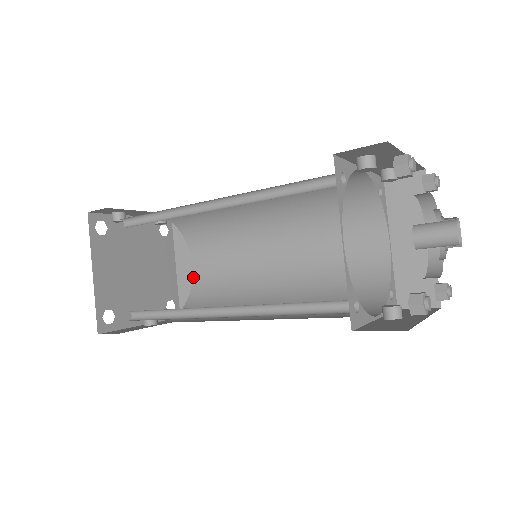
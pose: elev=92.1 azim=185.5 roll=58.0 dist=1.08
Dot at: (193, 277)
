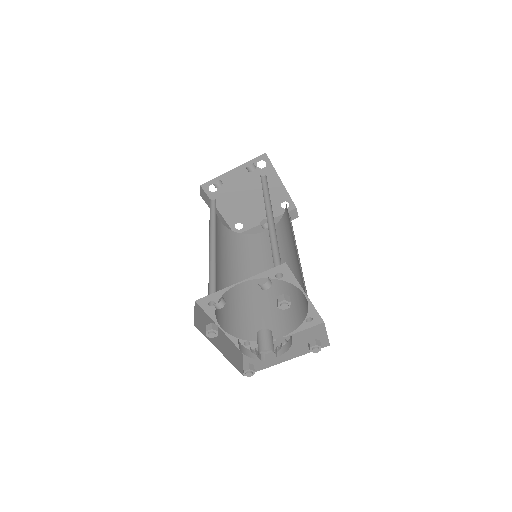
Dot at: occluded
